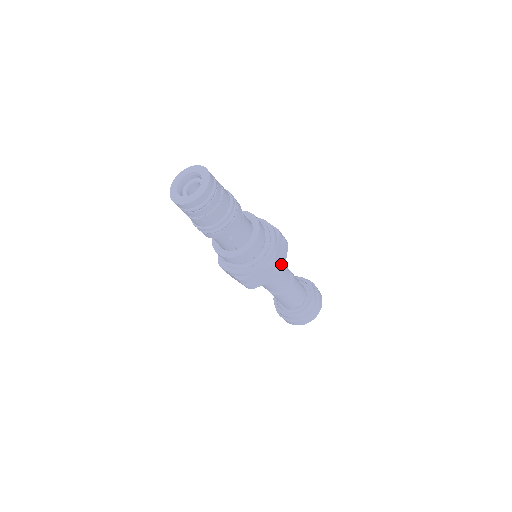
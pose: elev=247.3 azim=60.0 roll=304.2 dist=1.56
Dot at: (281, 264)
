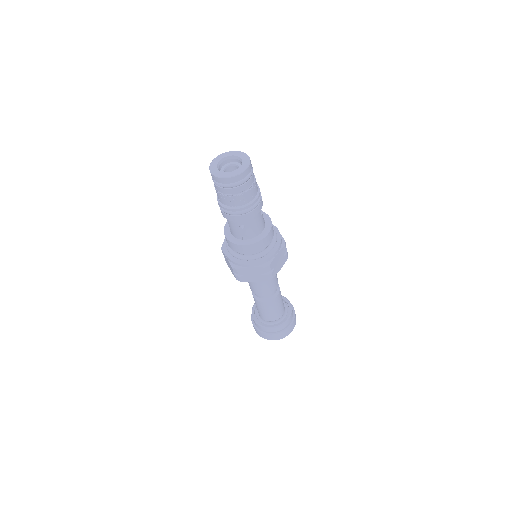
Dot at: (274, 271)
